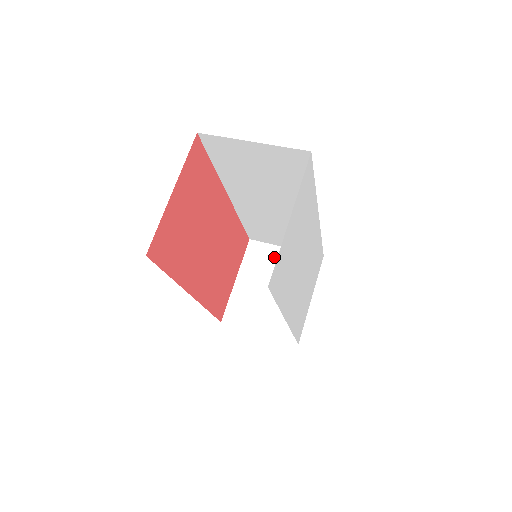
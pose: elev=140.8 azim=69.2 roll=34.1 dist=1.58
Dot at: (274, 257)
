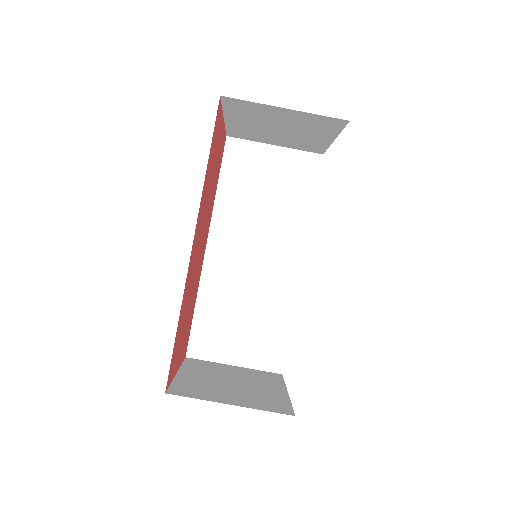
Dot at: (270, 113)
